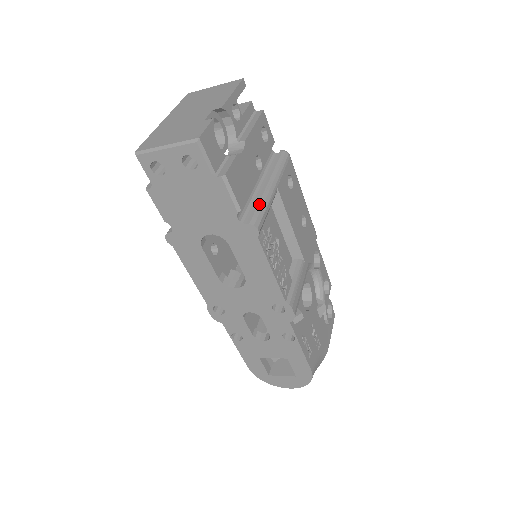
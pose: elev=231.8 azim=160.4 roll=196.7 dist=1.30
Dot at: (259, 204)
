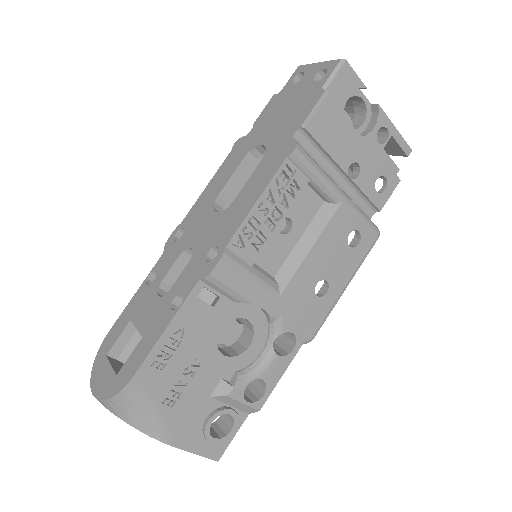
Dot at: occluded
